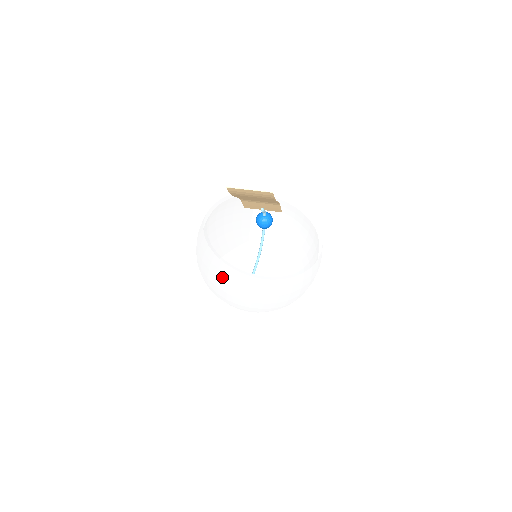
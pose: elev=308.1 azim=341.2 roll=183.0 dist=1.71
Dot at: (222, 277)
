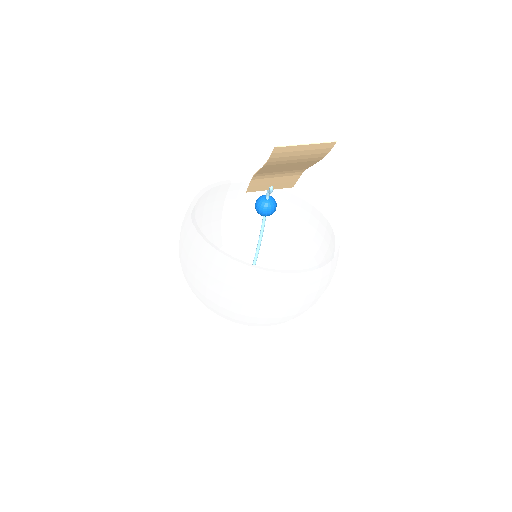
Dot at: (248, 287)
